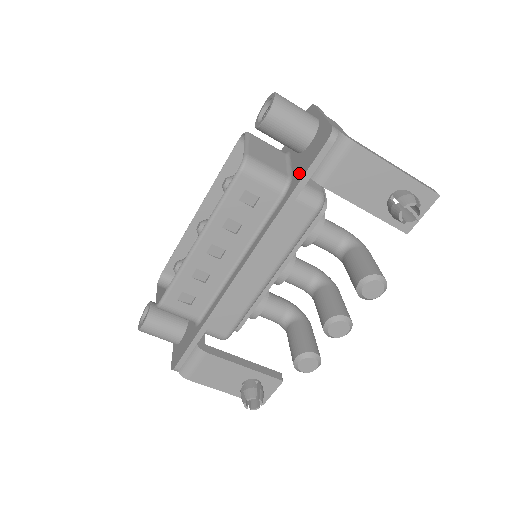
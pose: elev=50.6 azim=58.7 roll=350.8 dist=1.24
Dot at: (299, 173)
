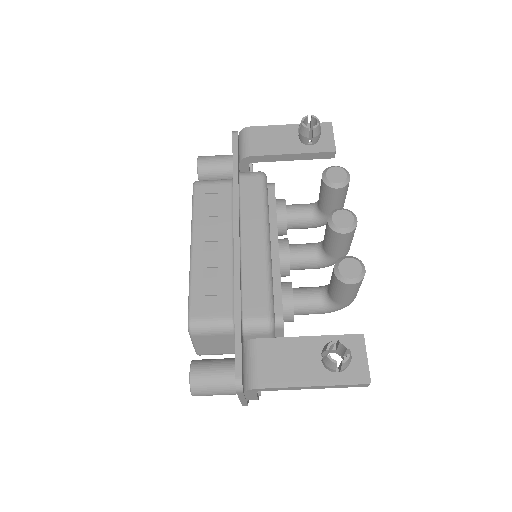
Dot at: occluded
